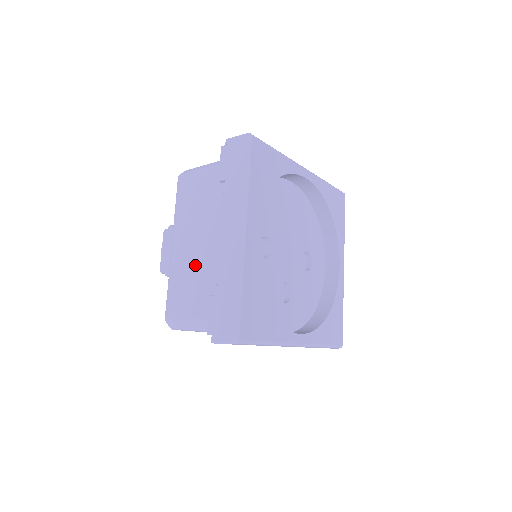
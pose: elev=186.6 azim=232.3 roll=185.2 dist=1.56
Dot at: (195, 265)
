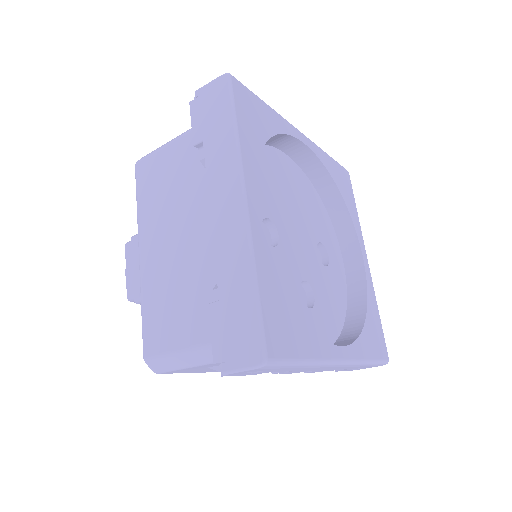
Dot at: (177, 270)
